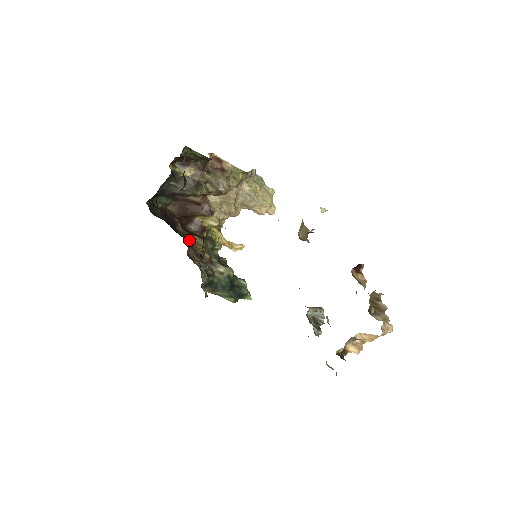
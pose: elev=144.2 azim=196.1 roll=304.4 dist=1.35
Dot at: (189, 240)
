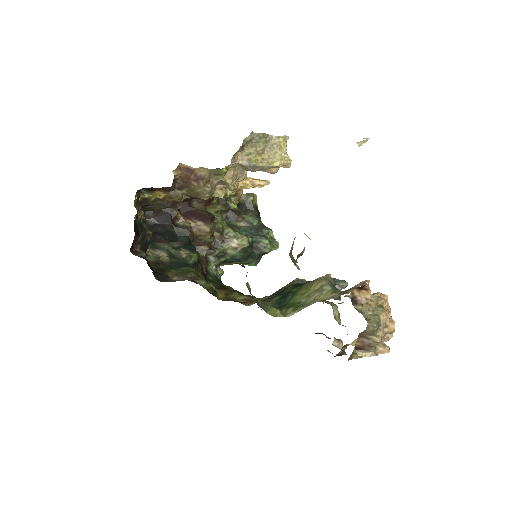
Dot at: (190, 235)
